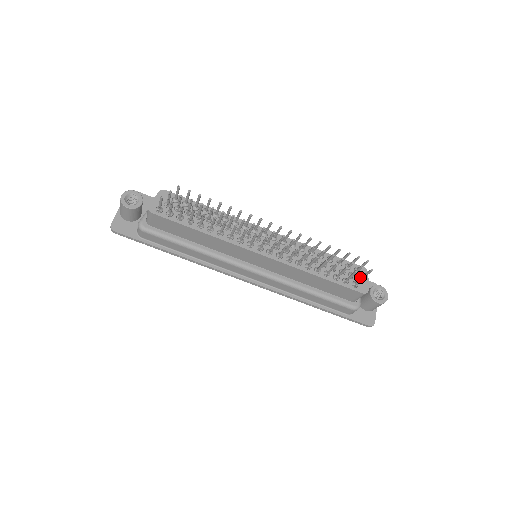
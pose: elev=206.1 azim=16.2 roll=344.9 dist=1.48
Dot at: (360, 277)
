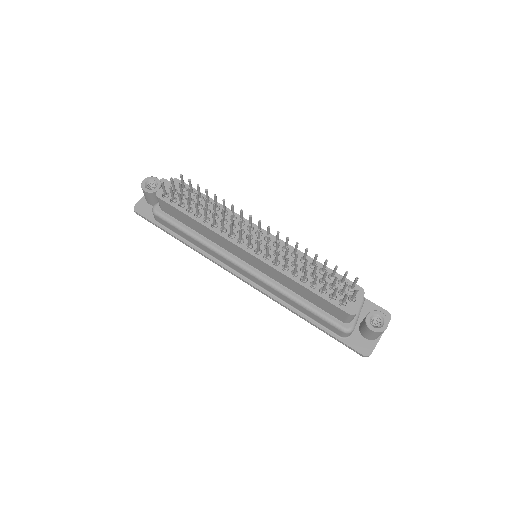
Dot at: (351, 296)
